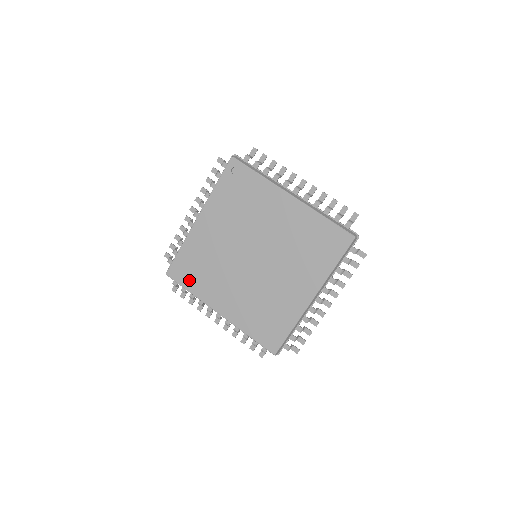
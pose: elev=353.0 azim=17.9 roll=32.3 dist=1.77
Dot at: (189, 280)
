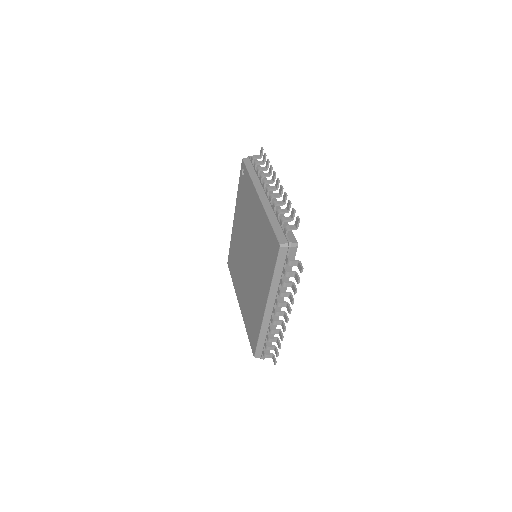
Dot at: (232, 271)
